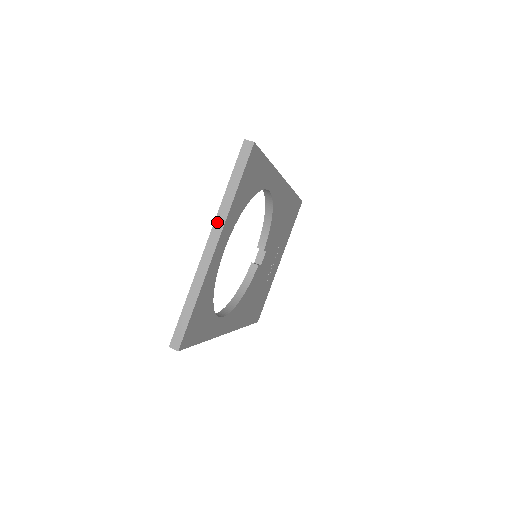
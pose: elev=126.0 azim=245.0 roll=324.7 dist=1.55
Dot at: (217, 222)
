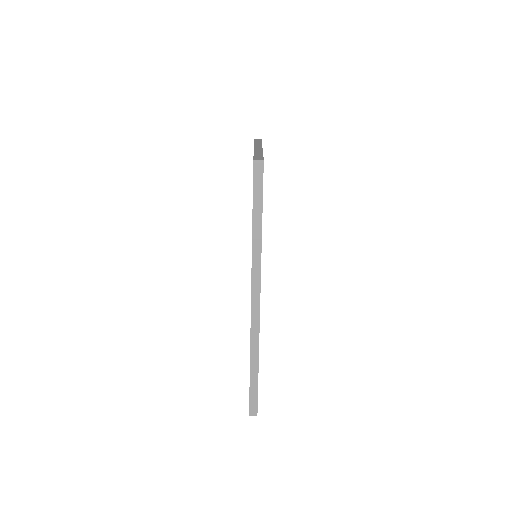
Dot at: occluded
